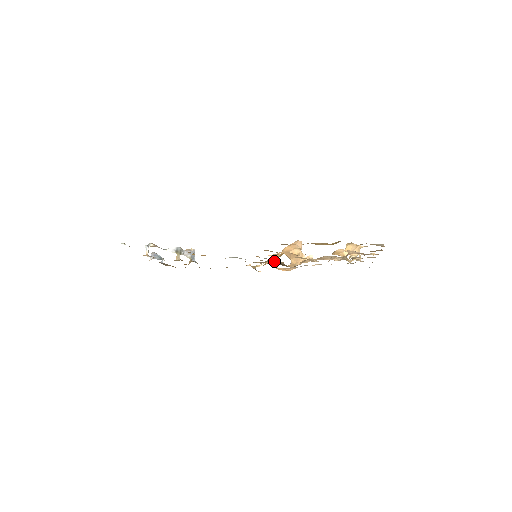
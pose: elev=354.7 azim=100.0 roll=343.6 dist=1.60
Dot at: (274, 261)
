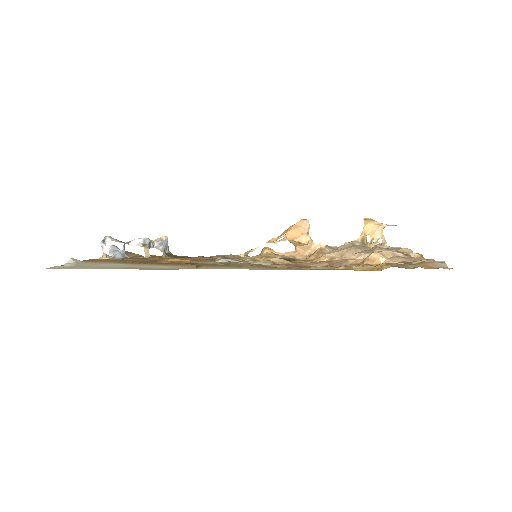
Dot at: (279, 259)
